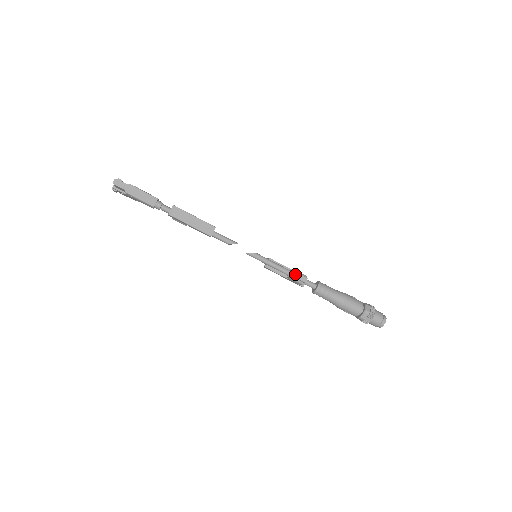
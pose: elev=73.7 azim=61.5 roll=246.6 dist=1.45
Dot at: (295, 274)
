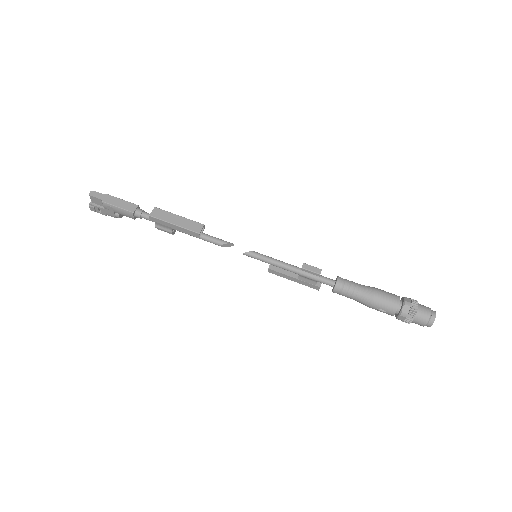
Dot at: (306, 266)
